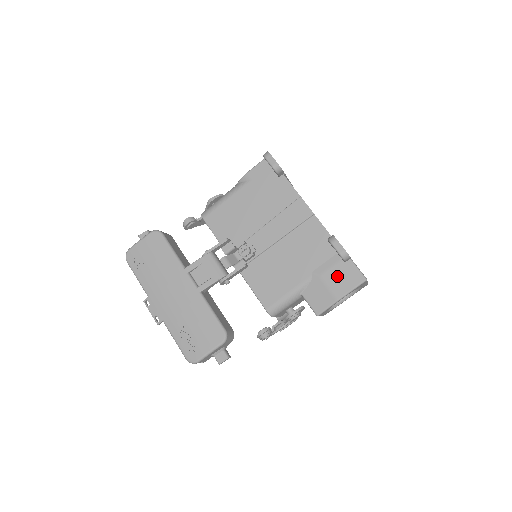
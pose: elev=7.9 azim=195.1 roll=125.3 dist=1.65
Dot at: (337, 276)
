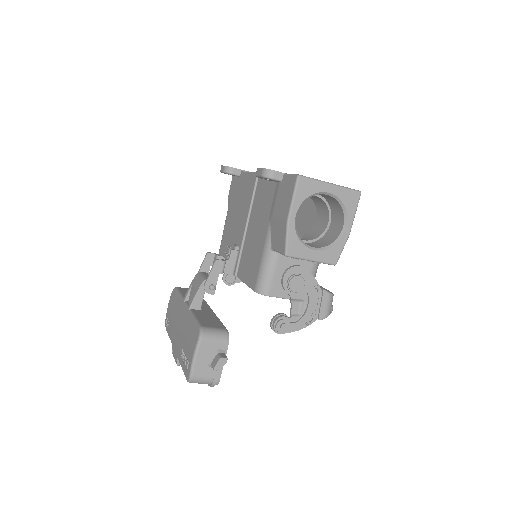
Dot at: (281, 200)
